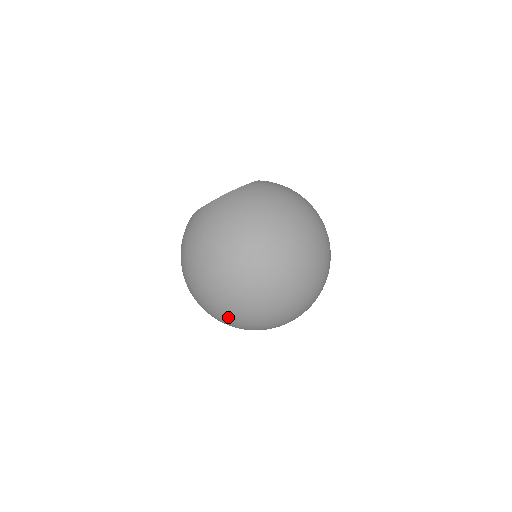
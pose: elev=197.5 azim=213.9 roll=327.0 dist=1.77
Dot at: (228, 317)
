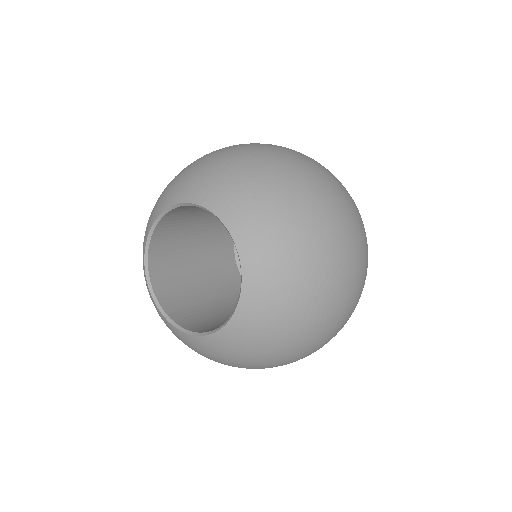
Dot at: occluded
